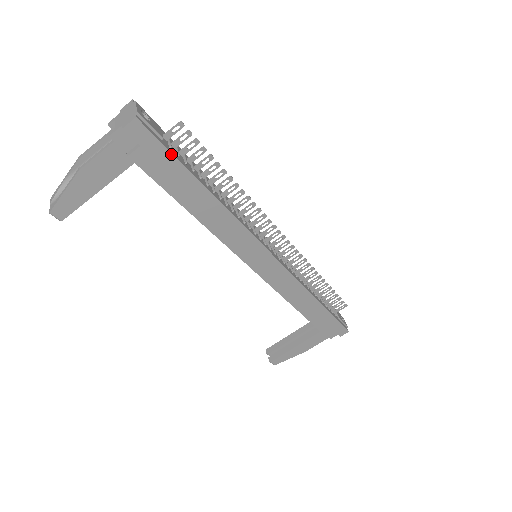
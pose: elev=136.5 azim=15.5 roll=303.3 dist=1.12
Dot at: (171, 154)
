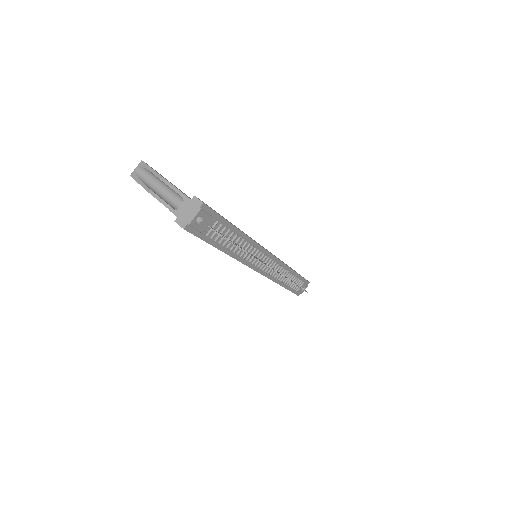
Dot at: occluded
